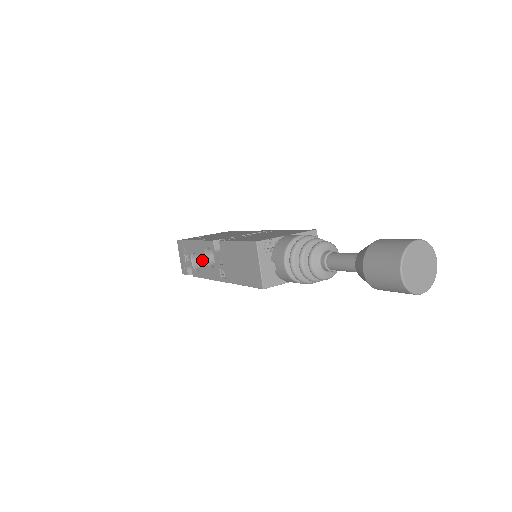
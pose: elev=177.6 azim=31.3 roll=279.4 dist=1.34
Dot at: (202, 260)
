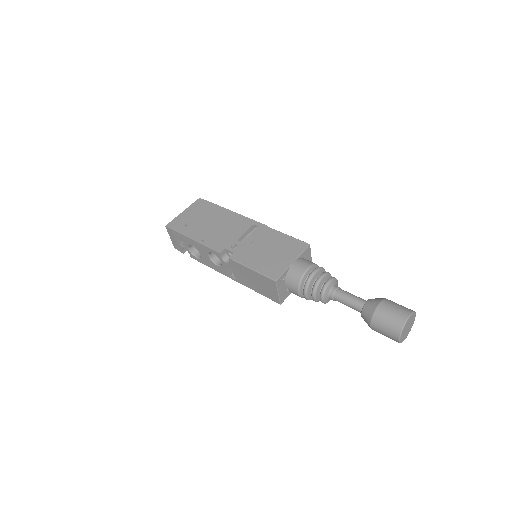
Dot at: (204, 256)
